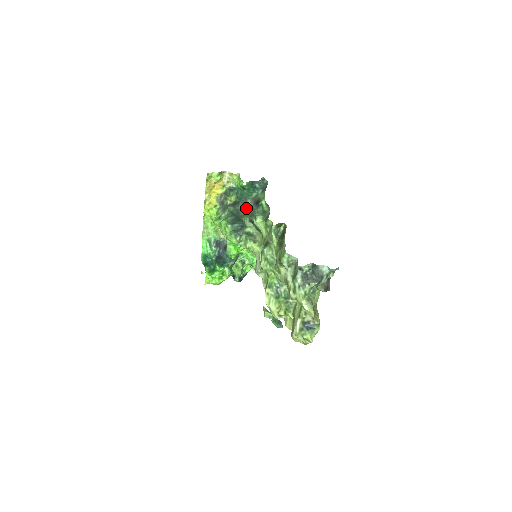
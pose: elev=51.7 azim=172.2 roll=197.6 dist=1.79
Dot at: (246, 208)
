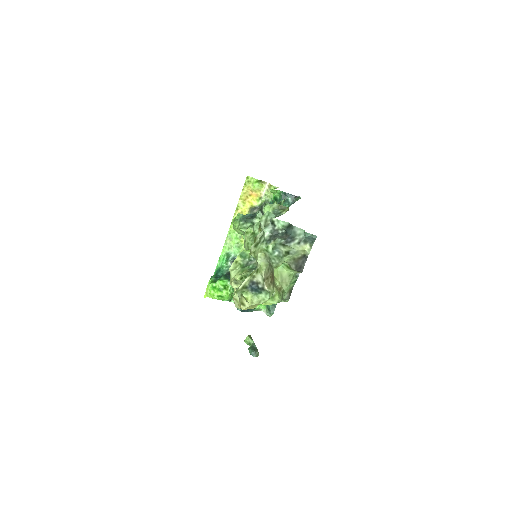
Dot at: occluded
